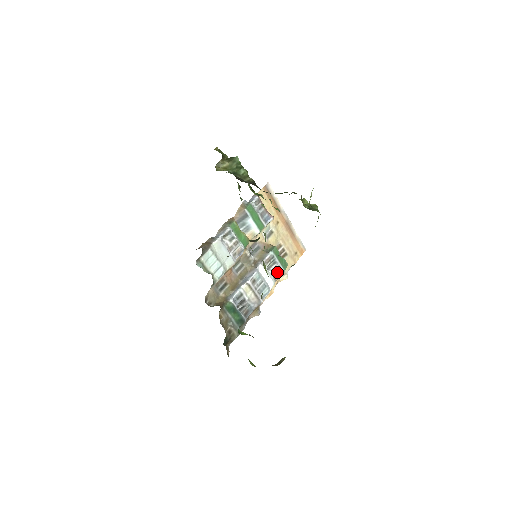
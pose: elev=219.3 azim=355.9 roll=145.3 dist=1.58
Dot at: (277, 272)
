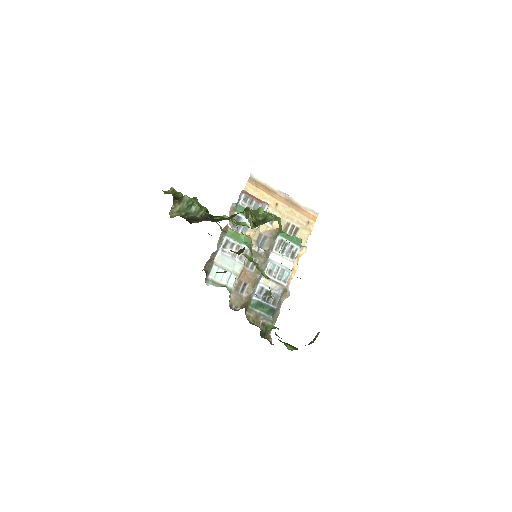
Dot at: (292, 251)
